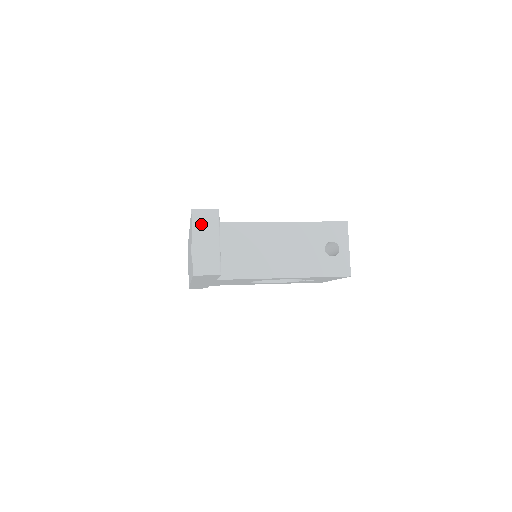
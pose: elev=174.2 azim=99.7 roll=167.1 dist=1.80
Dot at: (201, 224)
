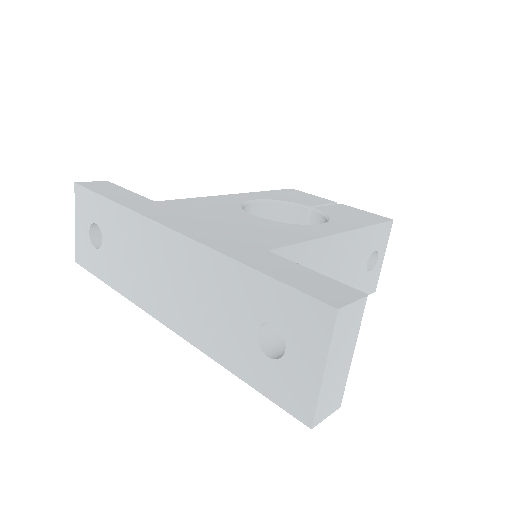
Dot at: (342, 334)
